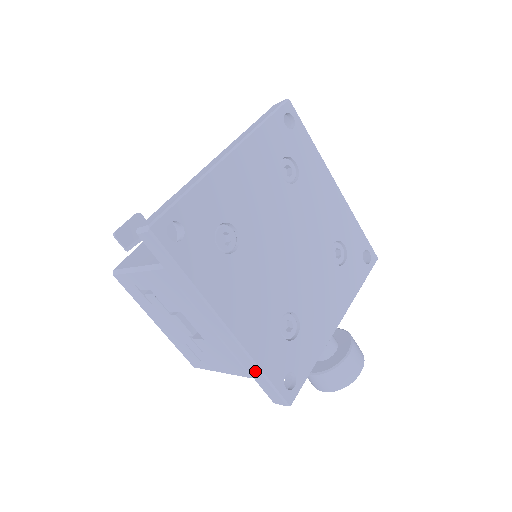
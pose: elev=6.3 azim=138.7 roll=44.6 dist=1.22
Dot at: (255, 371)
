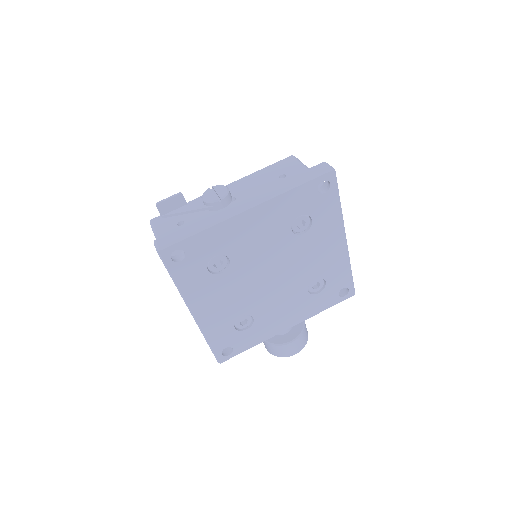
Dot at: occluded
